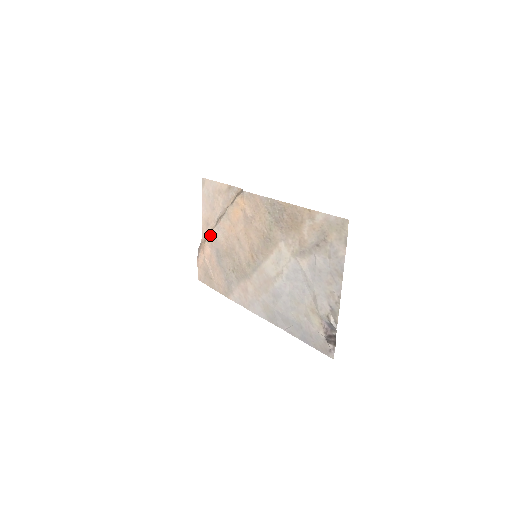
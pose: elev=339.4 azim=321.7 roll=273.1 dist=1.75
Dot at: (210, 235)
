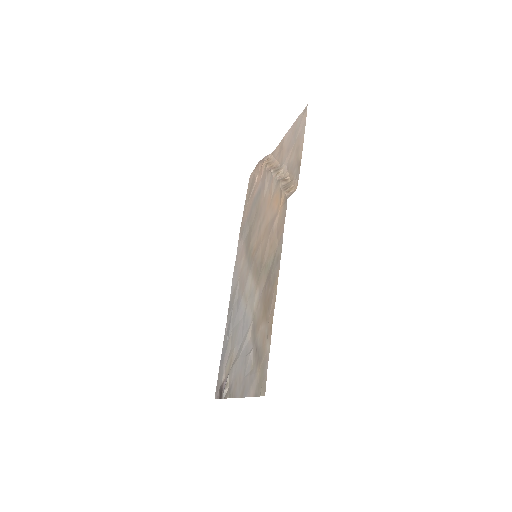
Dot at: (268, 169)
